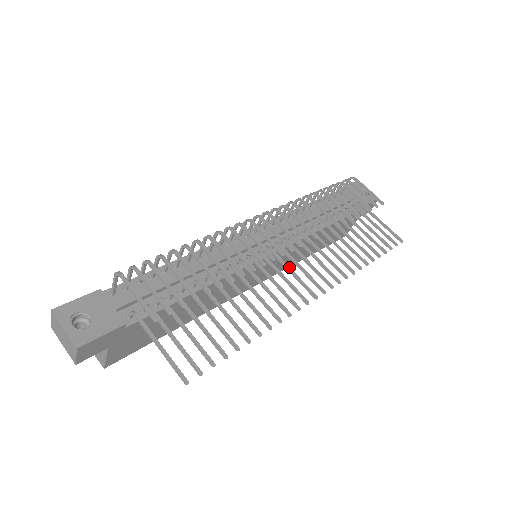
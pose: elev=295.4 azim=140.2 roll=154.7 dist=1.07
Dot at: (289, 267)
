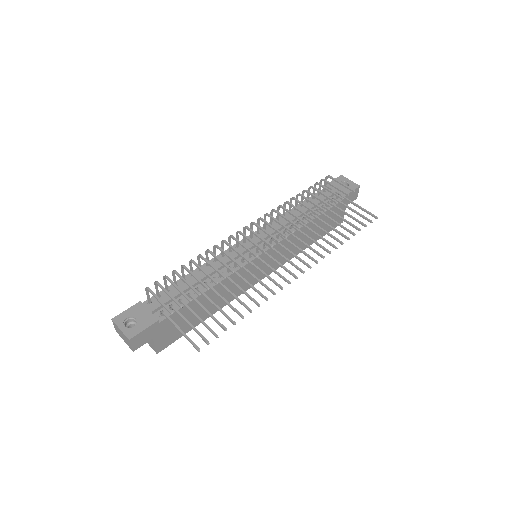
Dot at: (275, 259)
